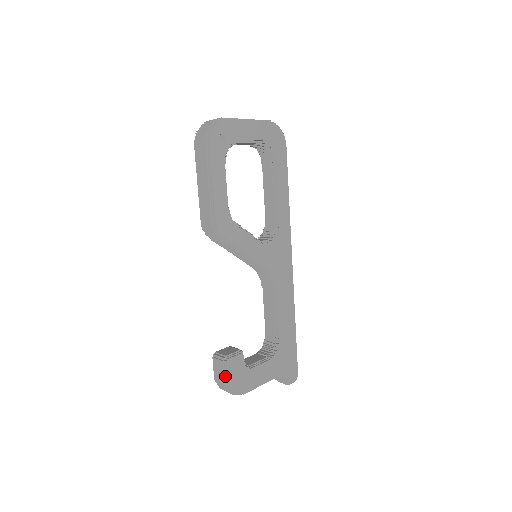
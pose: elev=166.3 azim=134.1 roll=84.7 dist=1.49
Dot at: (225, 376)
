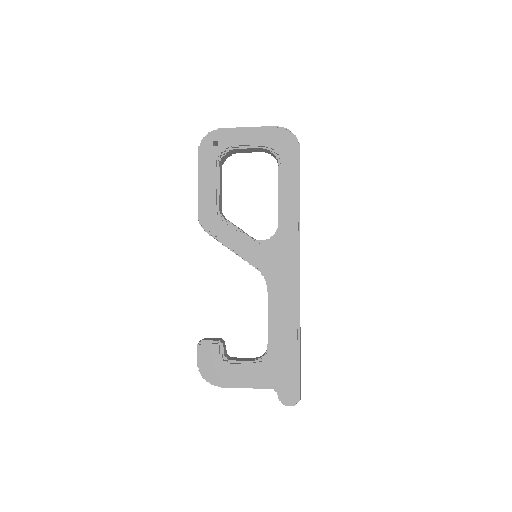
Dot at: (198, 359)
